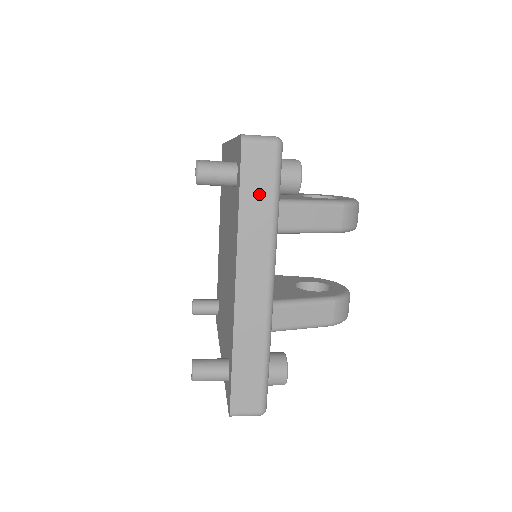
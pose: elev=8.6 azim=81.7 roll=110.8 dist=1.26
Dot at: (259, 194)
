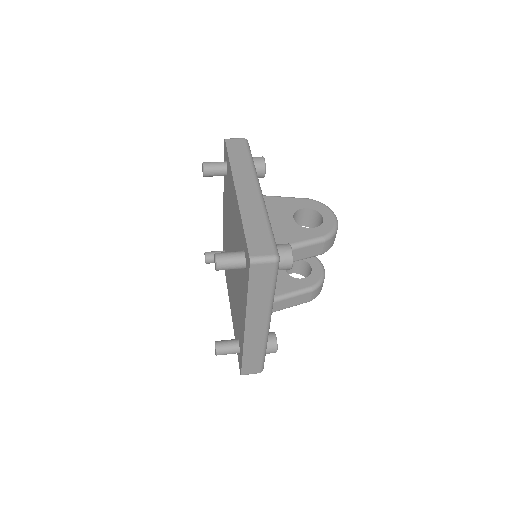
Dot at: (262, 287)
